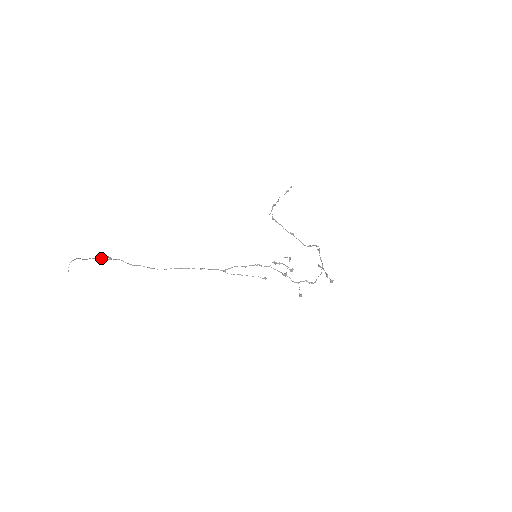
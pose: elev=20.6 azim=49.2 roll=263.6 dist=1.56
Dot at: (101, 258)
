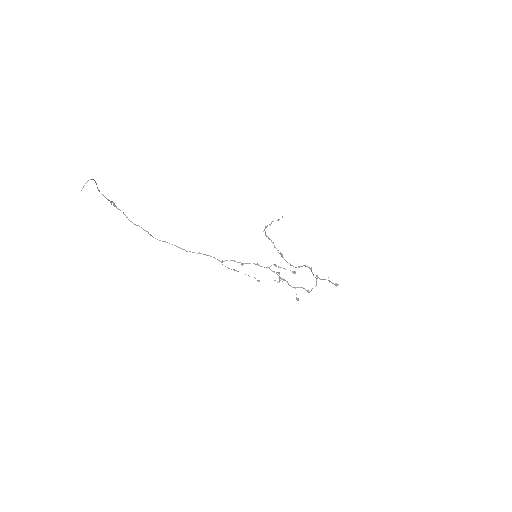
Dot at: (108, 199)
